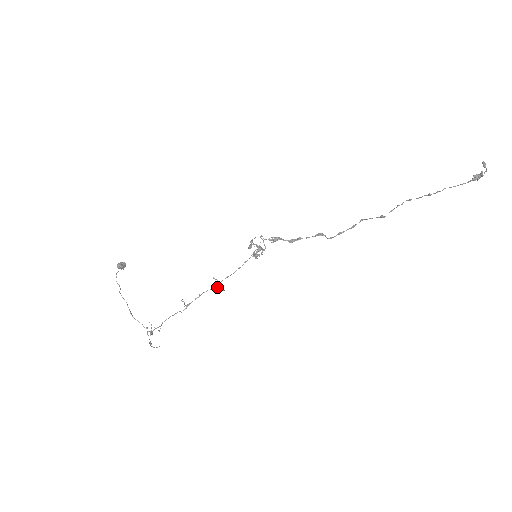
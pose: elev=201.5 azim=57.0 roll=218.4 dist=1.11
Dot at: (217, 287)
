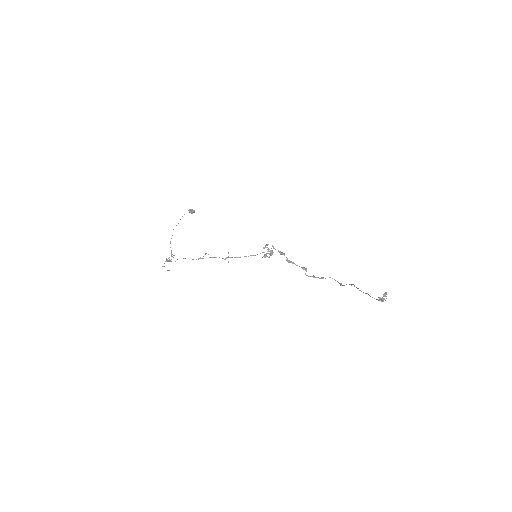
Dot at: (225, 259)
